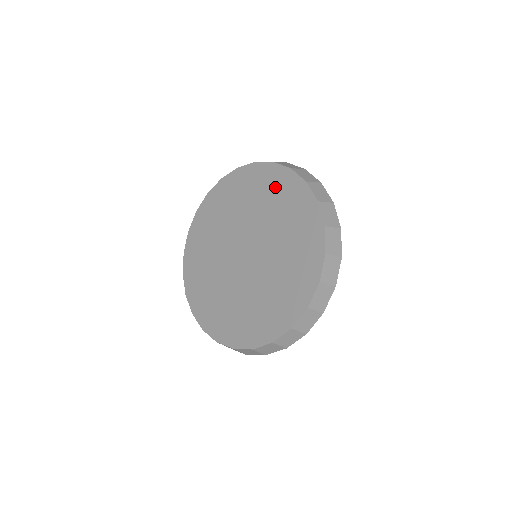
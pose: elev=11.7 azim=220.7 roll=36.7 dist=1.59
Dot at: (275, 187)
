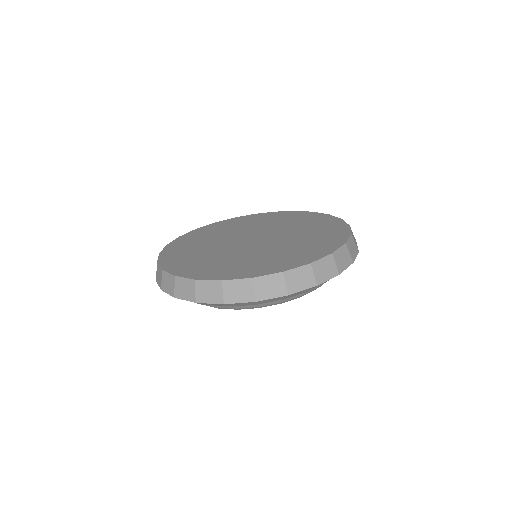
Dot at: (309, 219)
